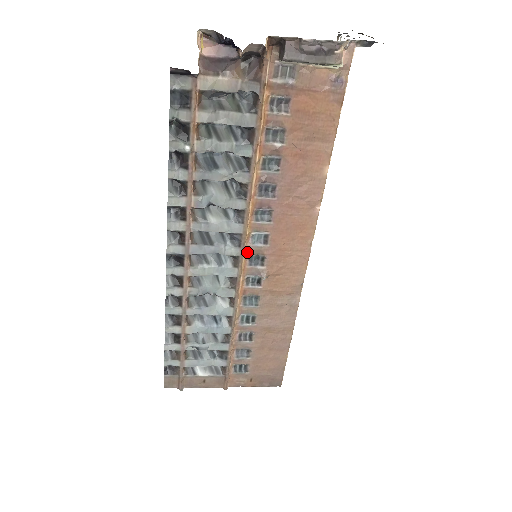
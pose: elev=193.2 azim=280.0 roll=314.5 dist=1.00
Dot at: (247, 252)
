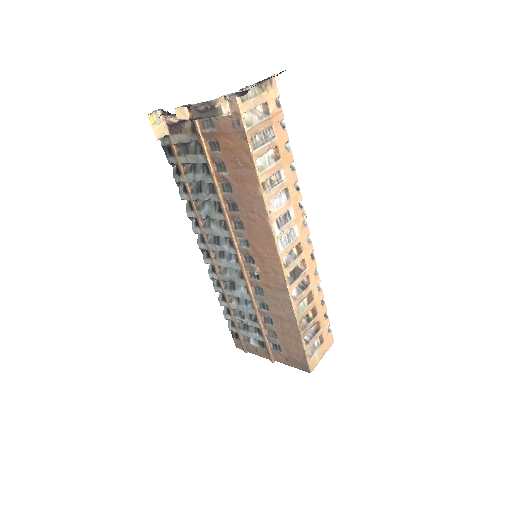
Dot at: (240, 252)
